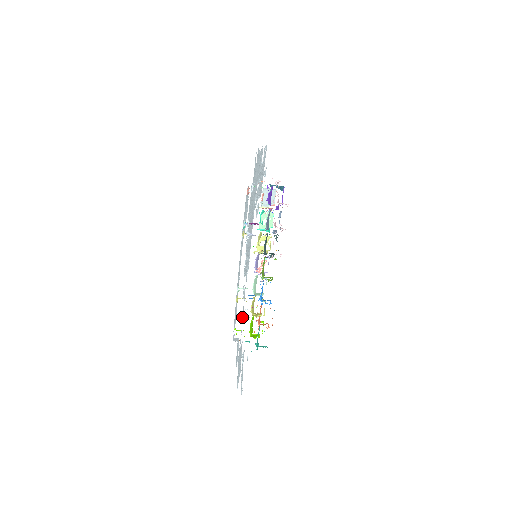
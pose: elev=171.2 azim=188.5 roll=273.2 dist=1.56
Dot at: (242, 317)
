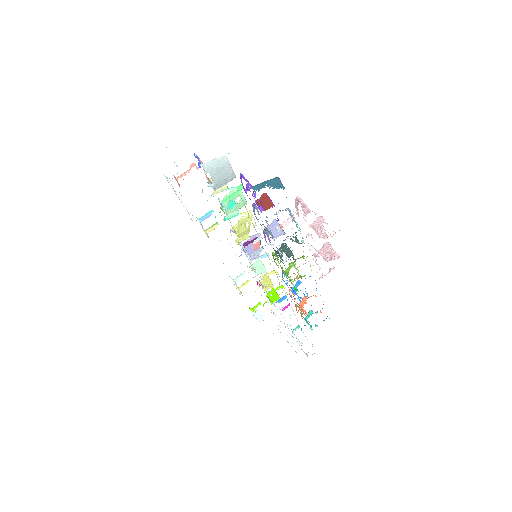
Dot at: occluded
